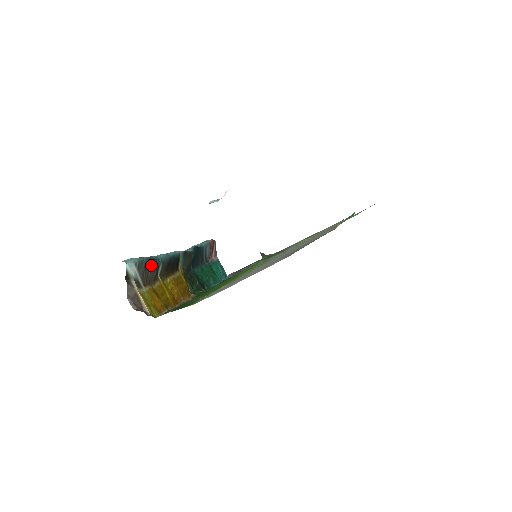
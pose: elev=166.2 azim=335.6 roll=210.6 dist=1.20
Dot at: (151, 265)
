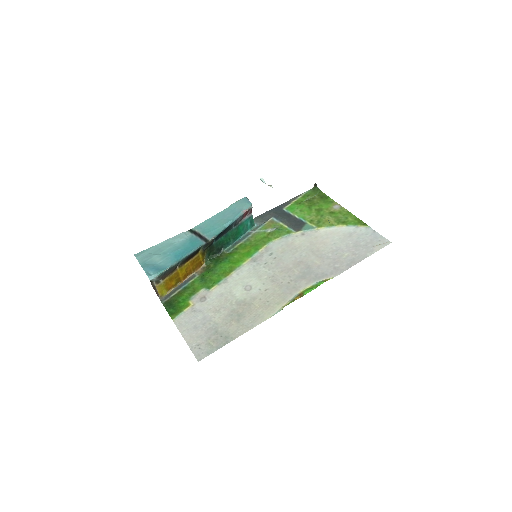
Dot at: (170, 269)
